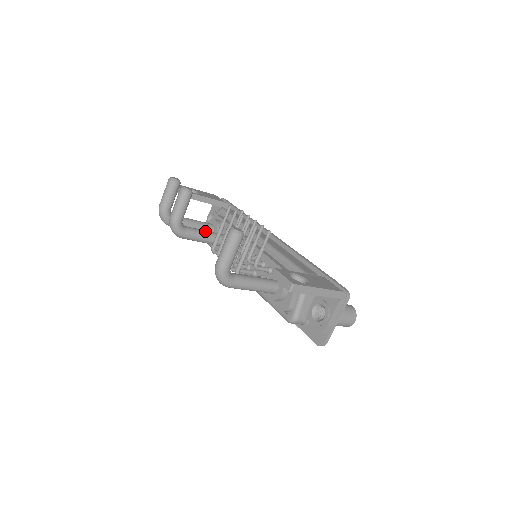
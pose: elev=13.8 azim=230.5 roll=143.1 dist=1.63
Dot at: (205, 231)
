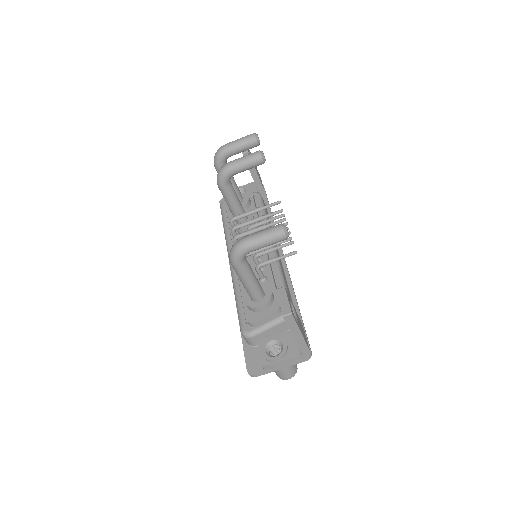
Dot at: occluded
